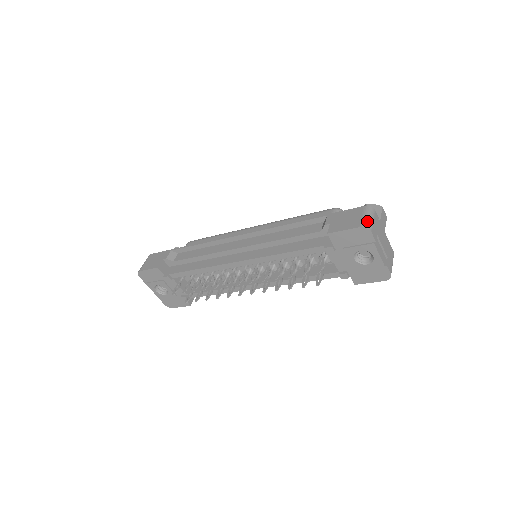
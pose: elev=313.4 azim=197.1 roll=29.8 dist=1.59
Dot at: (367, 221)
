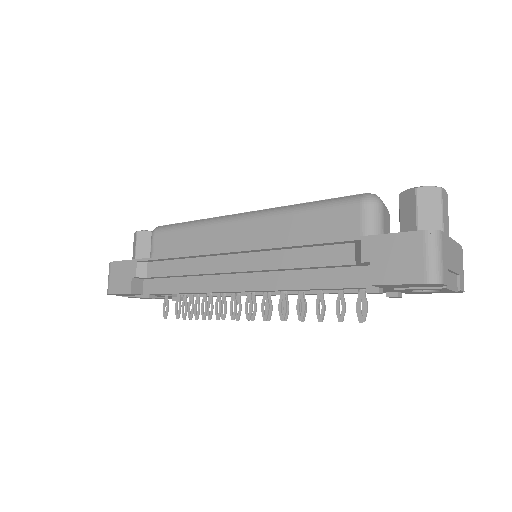
Dot at: (435, 267)
